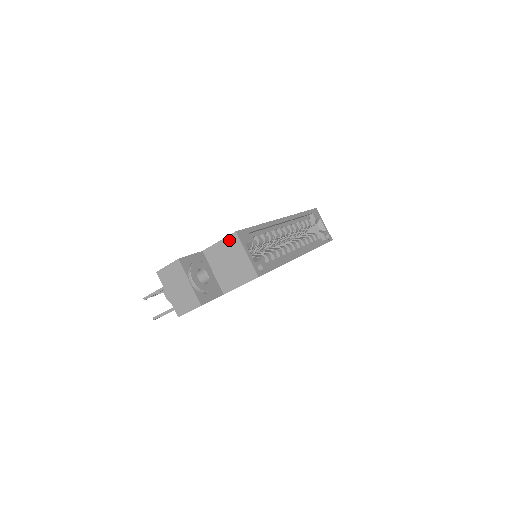
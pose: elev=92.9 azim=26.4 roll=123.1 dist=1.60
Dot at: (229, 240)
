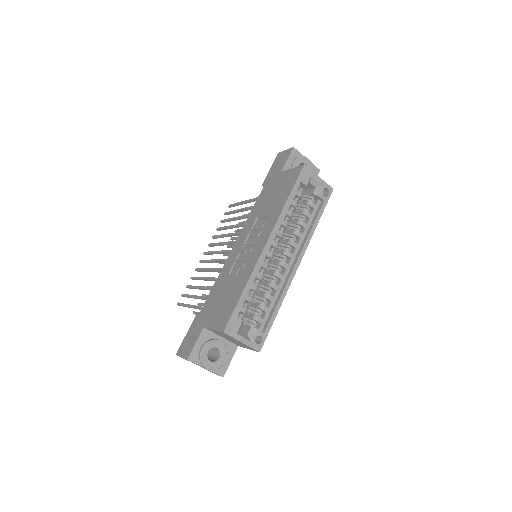
Dot at: (221, 333)
